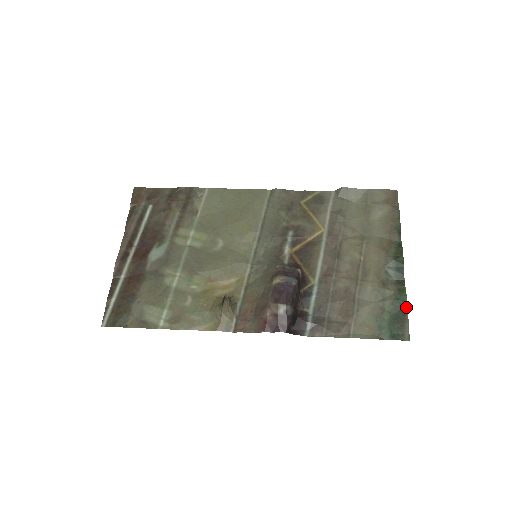
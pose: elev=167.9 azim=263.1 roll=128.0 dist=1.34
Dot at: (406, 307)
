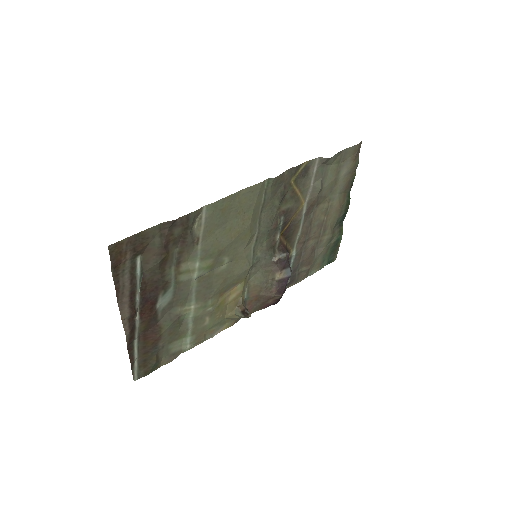
Dot at: (340, 242)
